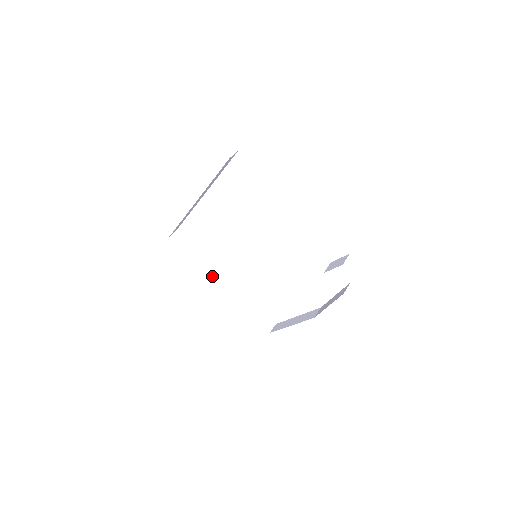
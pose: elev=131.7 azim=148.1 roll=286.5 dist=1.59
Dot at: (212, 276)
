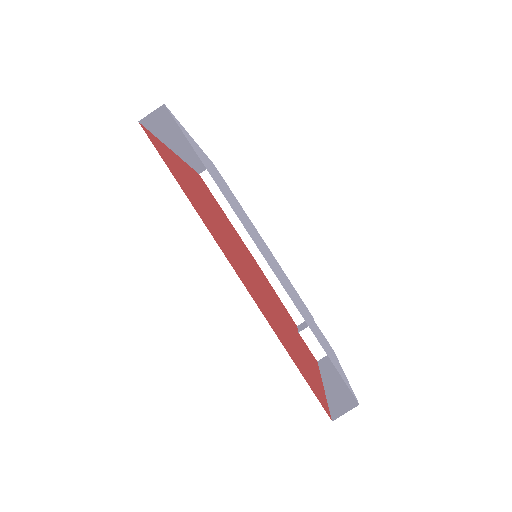
Dot at: (174, 149)
